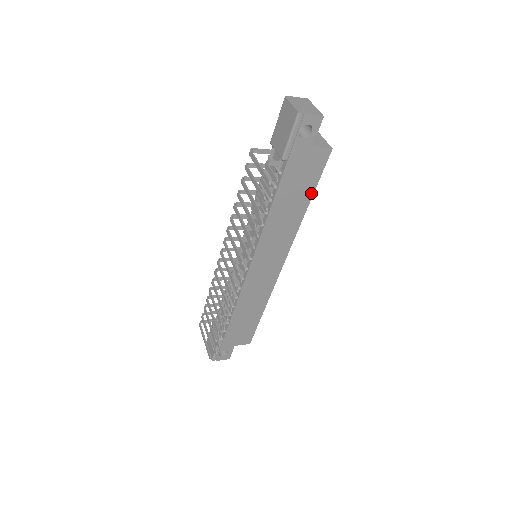
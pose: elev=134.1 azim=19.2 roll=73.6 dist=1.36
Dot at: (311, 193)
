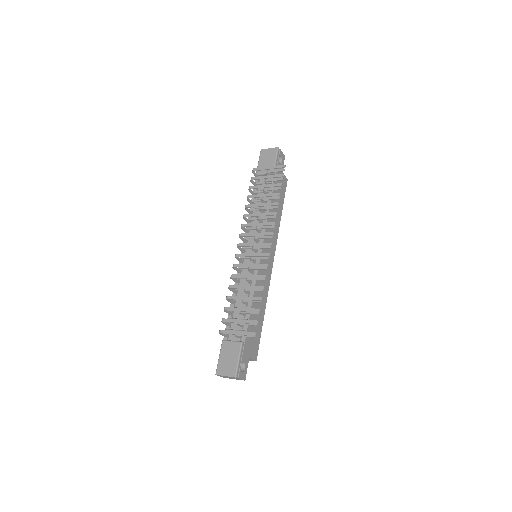
Dot at: (282, 206)
